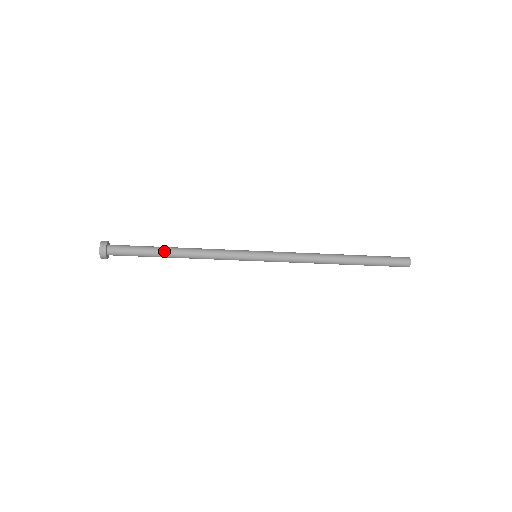
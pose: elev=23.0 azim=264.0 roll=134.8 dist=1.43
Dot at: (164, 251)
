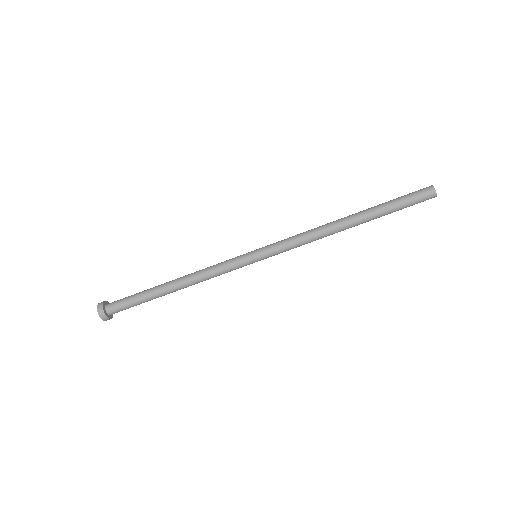
Dot at: (160, 288)
